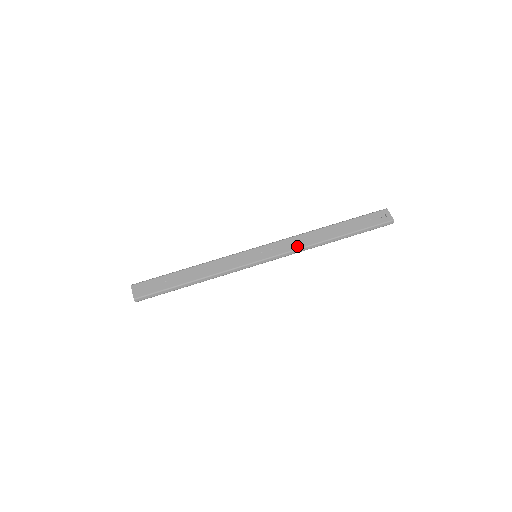
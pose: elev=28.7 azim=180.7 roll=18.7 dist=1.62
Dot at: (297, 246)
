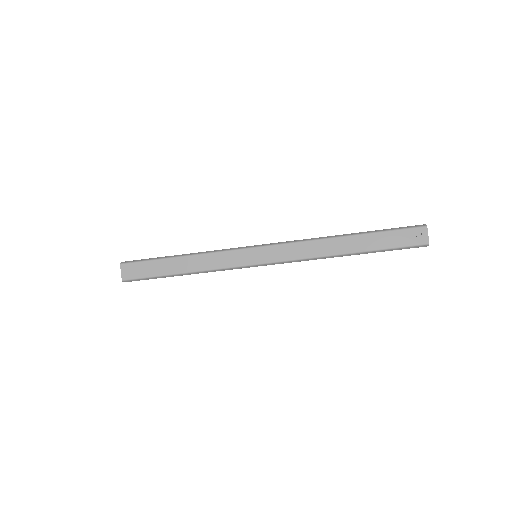
Dot at: (304, 255)
